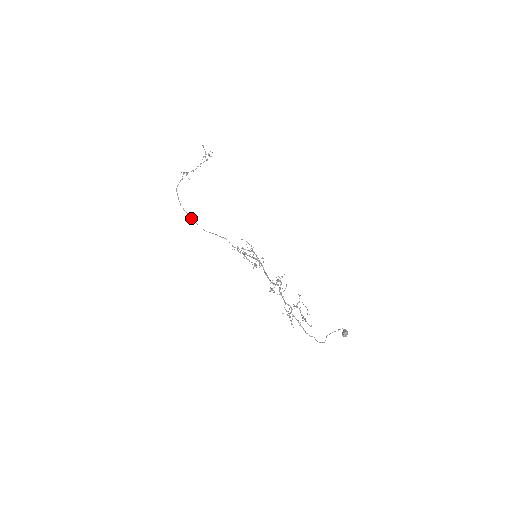
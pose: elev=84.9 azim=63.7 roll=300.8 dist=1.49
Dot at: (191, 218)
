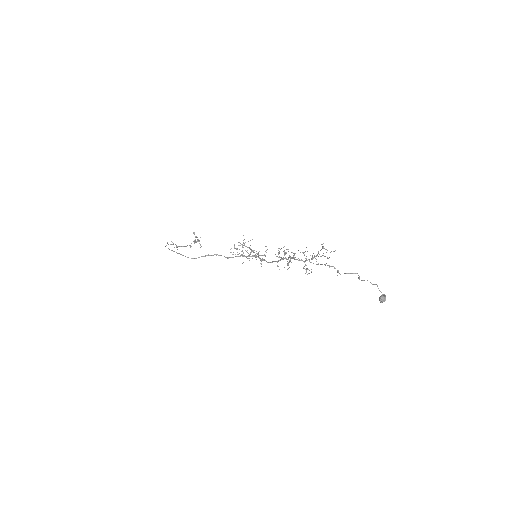
Dot at: (180, 254)
